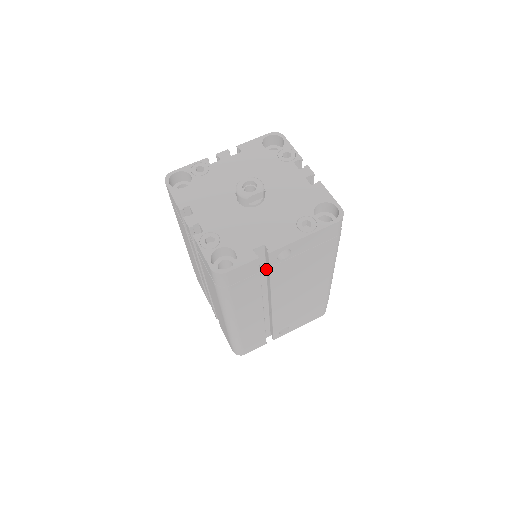
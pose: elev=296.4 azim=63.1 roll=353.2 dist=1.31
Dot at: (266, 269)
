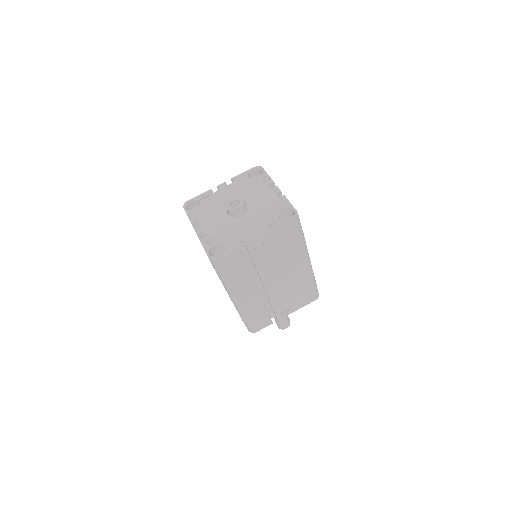
Dot at: occluded
